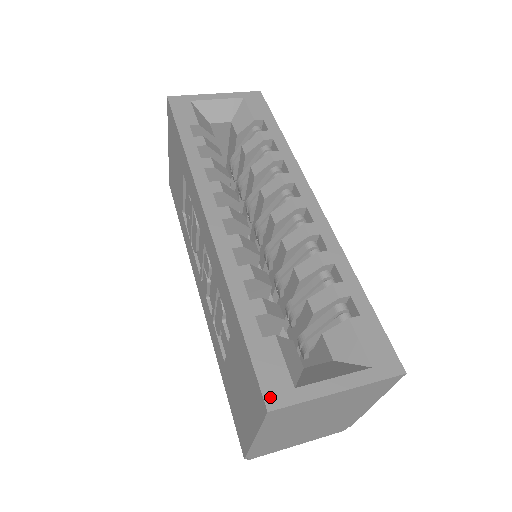
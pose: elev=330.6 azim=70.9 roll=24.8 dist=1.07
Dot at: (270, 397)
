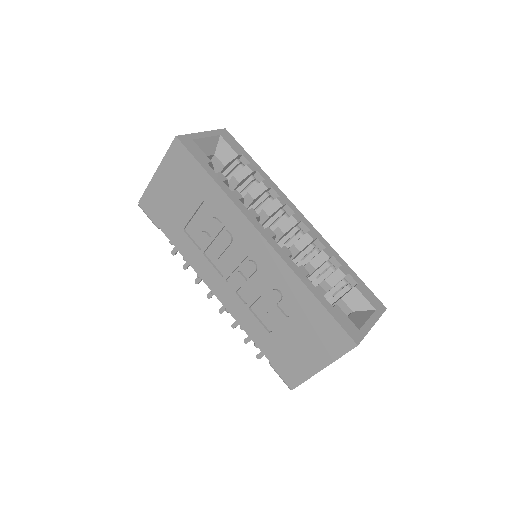
Dot at: (354, 338)
